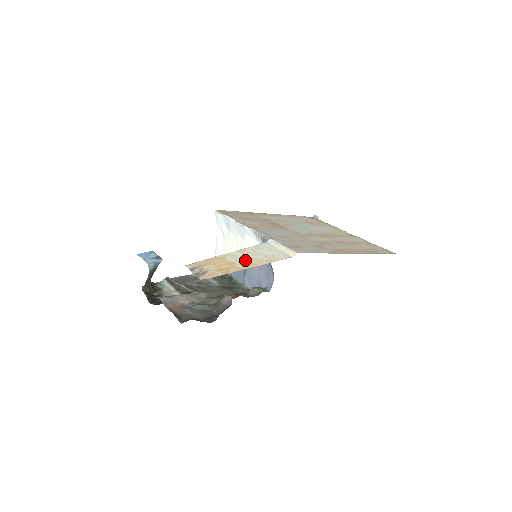
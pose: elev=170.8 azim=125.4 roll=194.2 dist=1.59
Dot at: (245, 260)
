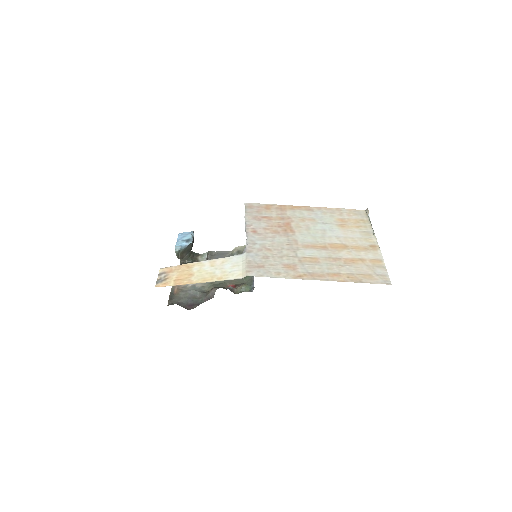
Dot at: (204, 273)
